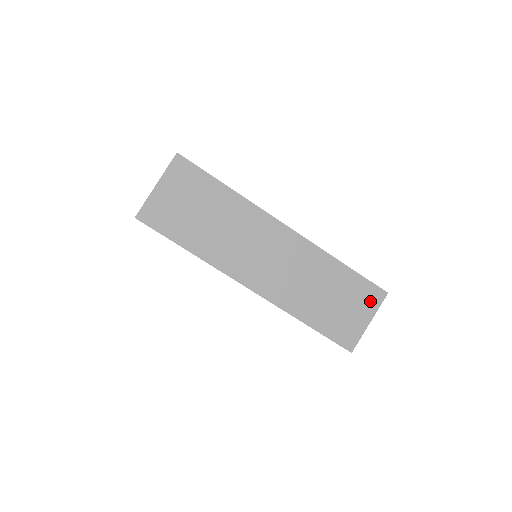
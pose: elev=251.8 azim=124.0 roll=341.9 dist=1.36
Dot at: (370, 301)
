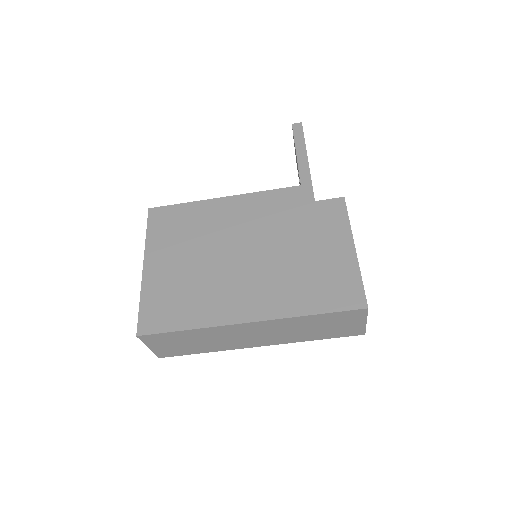
Dot at: (356, 316)
